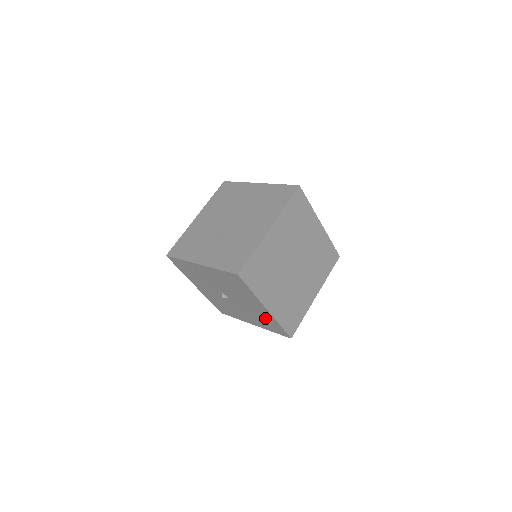
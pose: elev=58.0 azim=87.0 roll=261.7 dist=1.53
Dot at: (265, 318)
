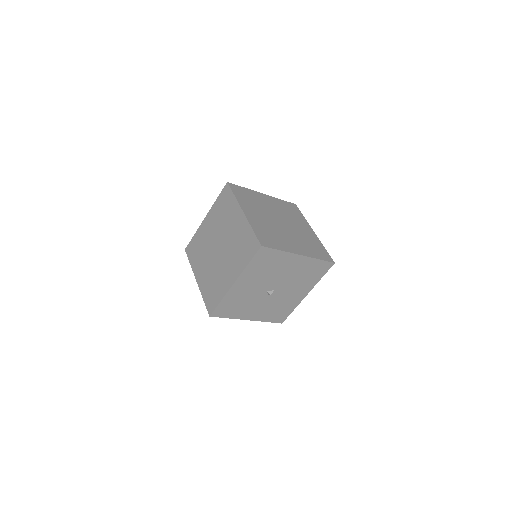
Dot at: (307, 269)
